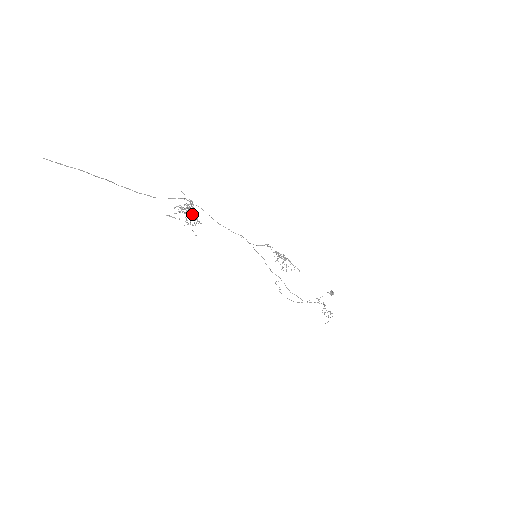
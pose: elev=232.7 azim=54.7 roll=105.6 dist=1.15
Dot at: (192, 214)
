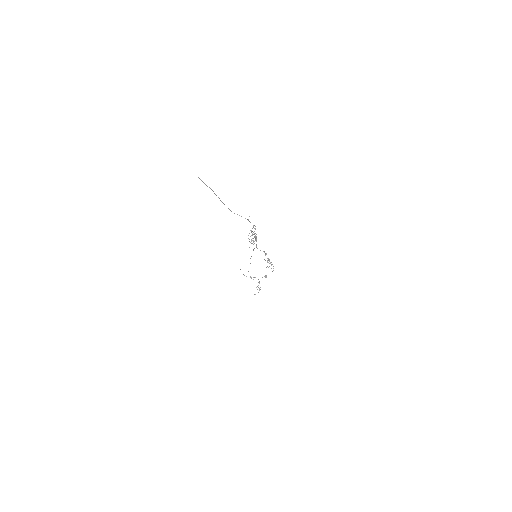
Dot at: occluded
